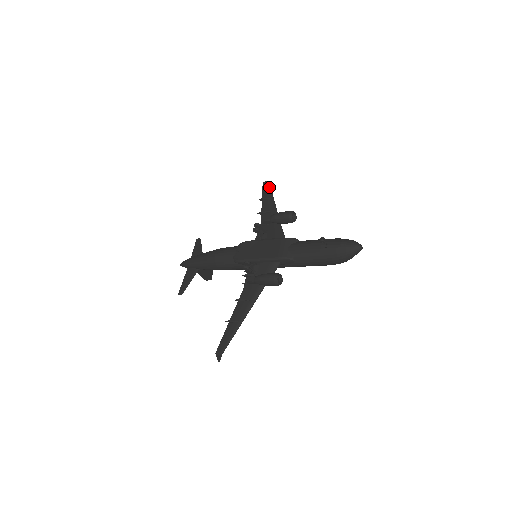
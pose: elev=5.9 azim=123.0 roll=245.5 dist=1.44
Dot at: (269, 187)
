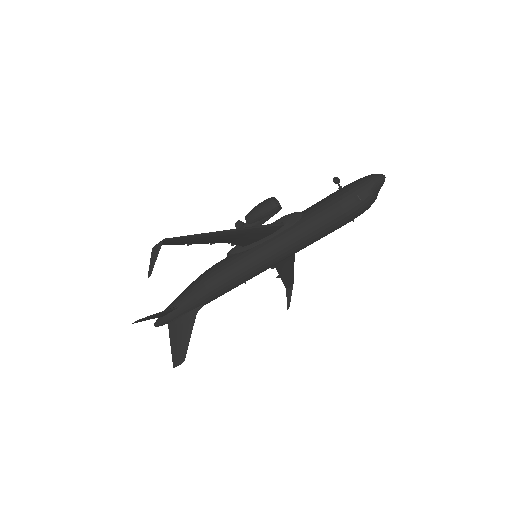
Dot at: (292, 279)
